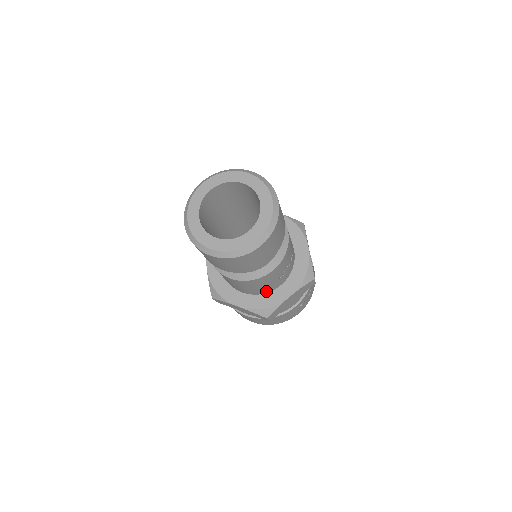
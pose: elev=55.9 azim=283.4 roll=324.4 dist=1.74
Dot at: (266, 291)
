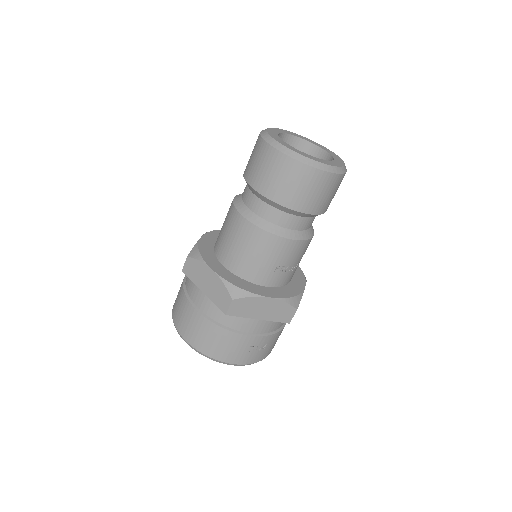
Dot at: (251, 277)
